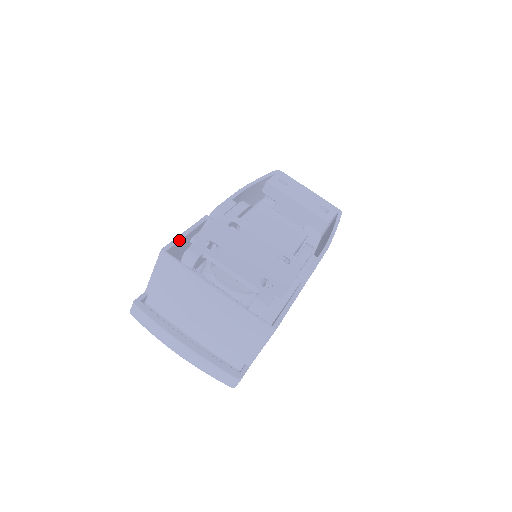
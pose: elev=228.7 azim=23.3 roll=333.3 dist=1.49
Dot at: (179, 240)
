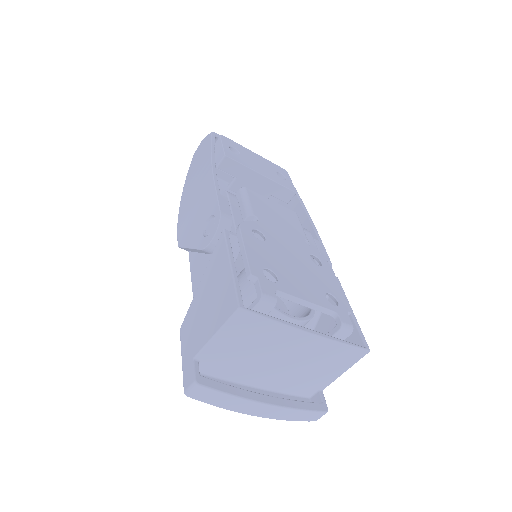
Dot at: (238, 282)
